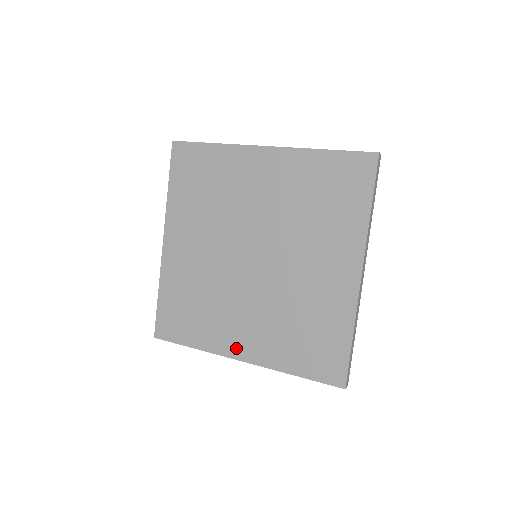
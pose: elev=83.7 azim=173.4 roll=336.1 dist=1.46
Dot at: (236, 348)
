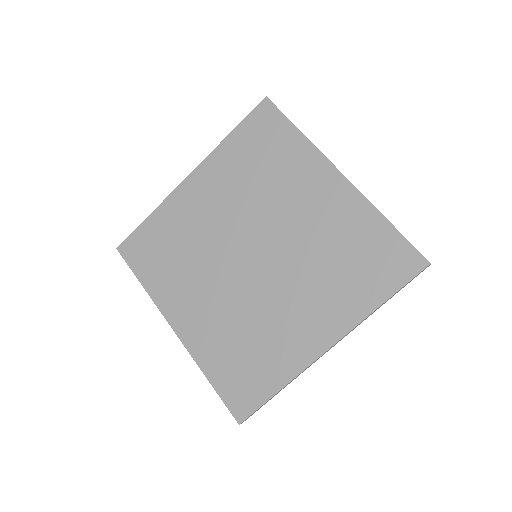
Dot at: (178, 316)
